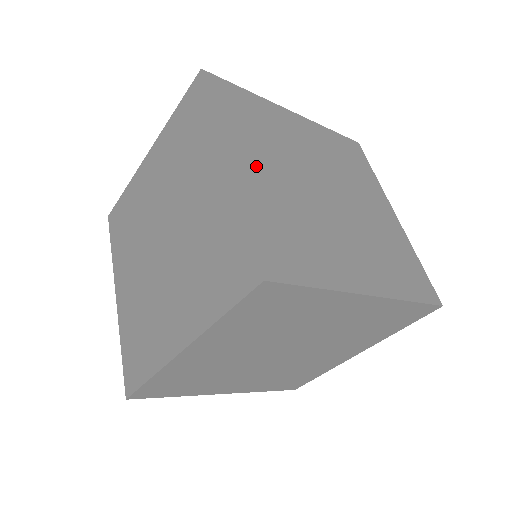
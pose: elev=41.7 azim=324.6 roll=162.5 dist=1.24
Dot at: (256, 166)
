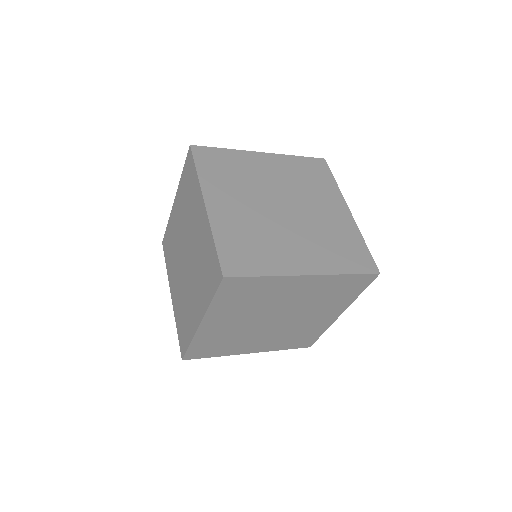
Dot at: (226, 204)
